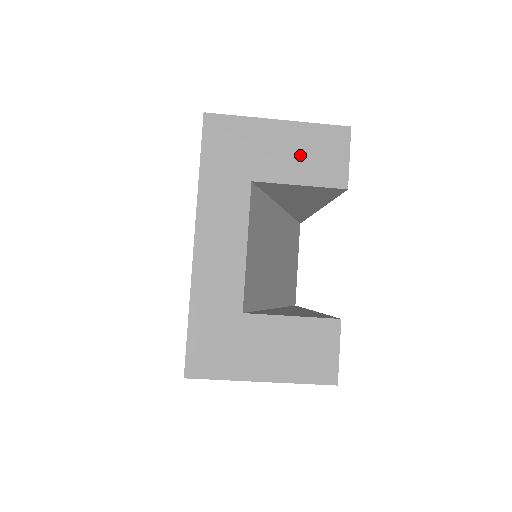
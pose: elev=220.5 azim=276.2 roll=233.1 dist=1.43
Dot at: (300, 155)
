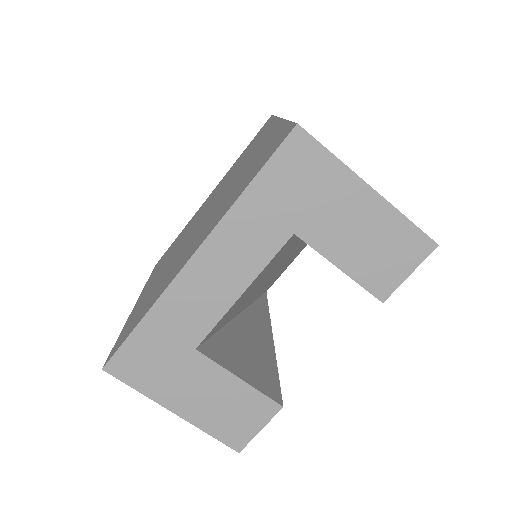
Dot at: (364, 240)
